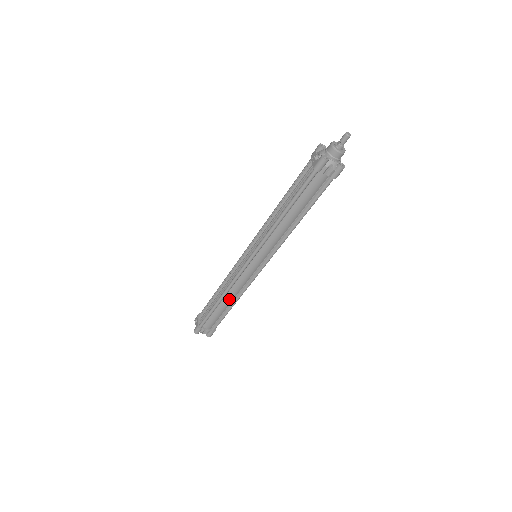
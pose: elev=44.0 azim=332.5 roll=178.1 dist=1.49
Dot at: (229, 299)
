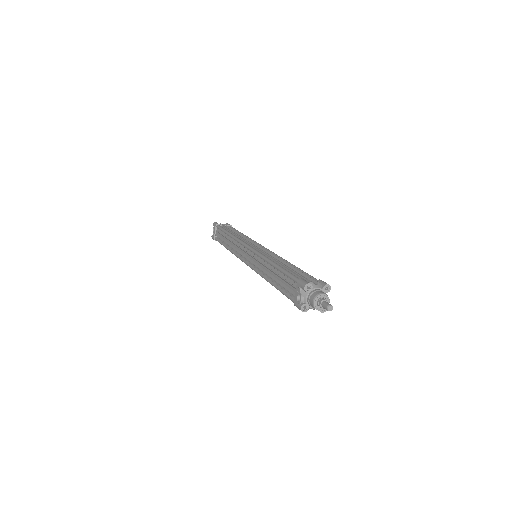
Dot at: occluded
